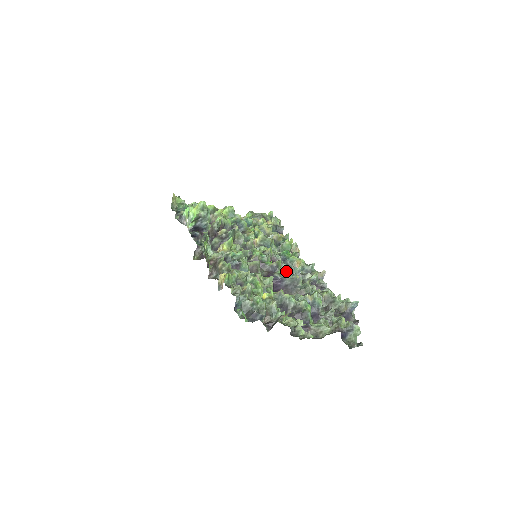
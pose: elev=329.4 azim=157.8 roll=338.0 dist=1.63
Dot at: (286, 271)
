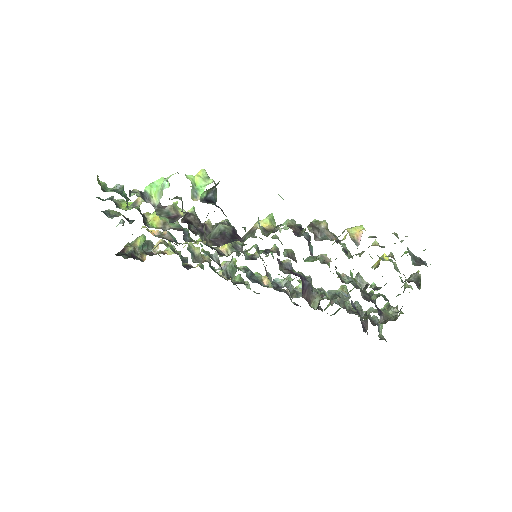
Dot at: (271, 282)
